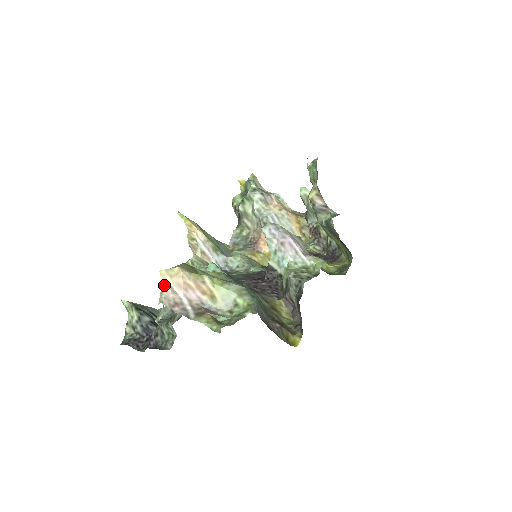
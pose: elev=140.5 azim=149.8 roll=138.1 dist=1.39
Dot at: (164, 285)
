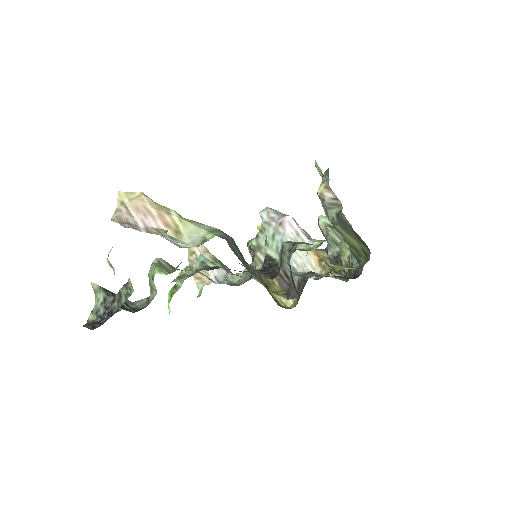
Dot at: (120, 206)
